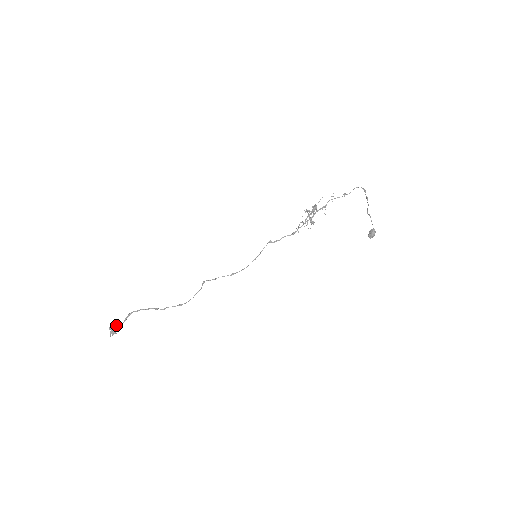
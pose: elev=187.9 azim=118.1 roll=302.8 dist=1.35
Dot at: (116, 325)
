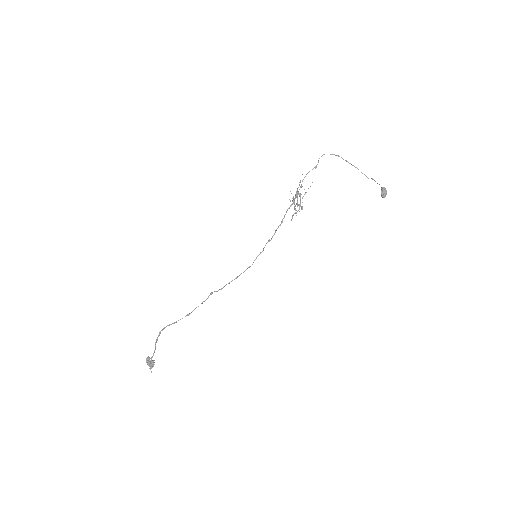
Dot at: (151, 358)
